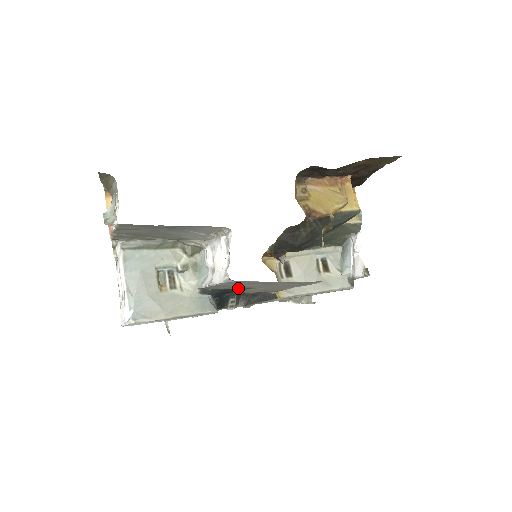
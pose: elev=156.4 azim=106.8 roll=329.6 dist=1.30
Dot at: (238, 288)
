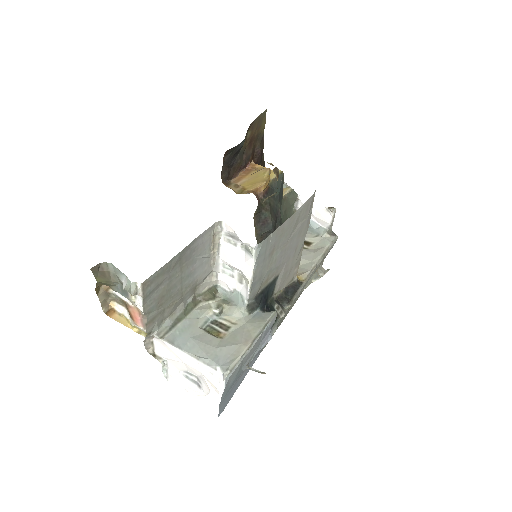
Dot at: (270, 281)
